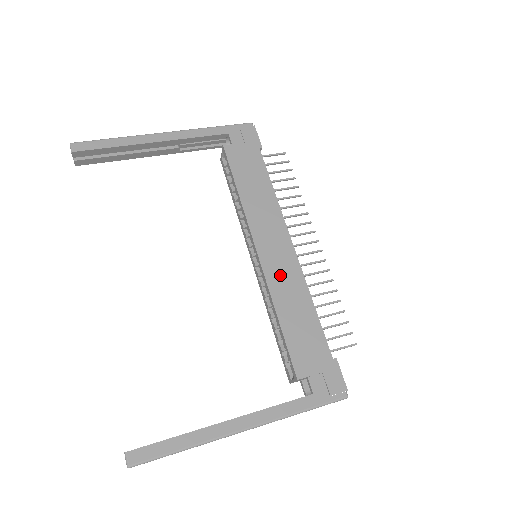
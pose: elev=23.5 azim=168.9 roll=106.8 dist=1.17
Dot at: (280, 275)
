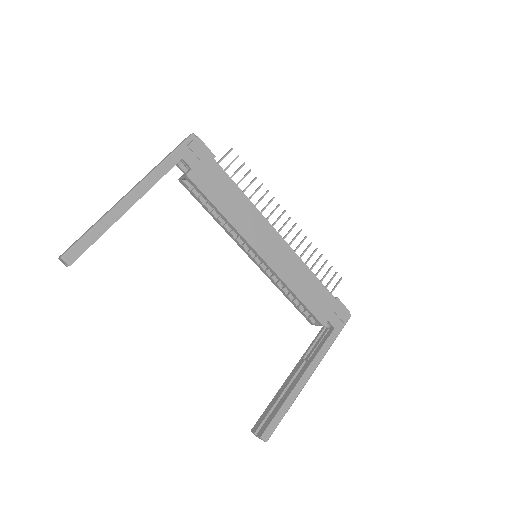
Dot at: (283, 264)
